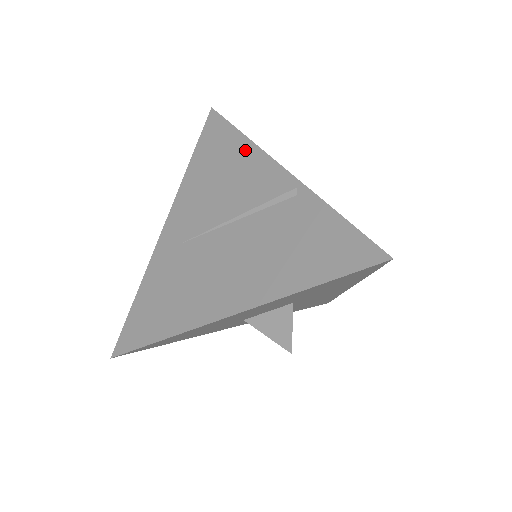
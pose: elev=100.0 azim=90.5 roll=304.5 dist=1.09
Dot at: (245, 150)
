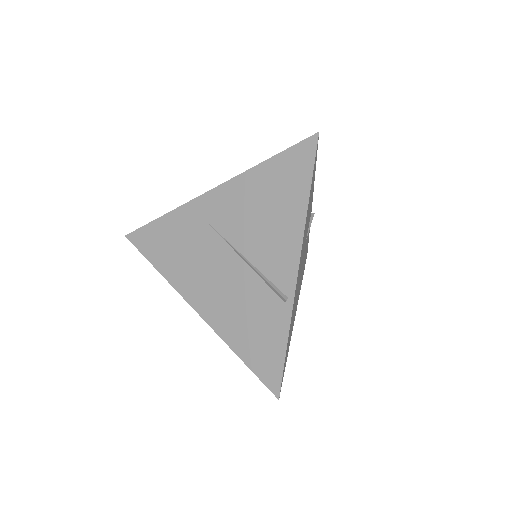
Dot at: (296, 219)
